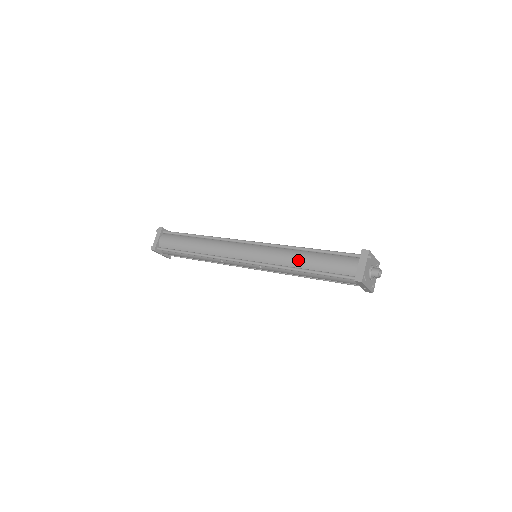
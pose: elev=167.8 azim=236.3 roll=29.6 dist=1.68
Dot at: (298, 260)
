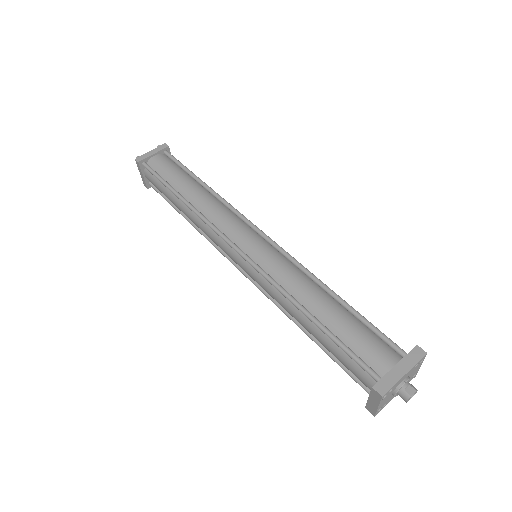
Dot at: (298, 321)
